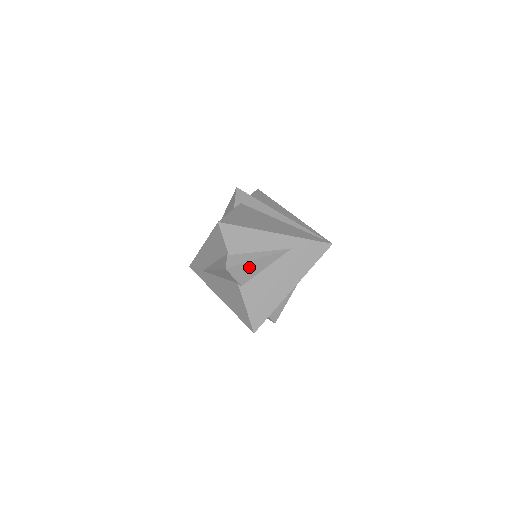
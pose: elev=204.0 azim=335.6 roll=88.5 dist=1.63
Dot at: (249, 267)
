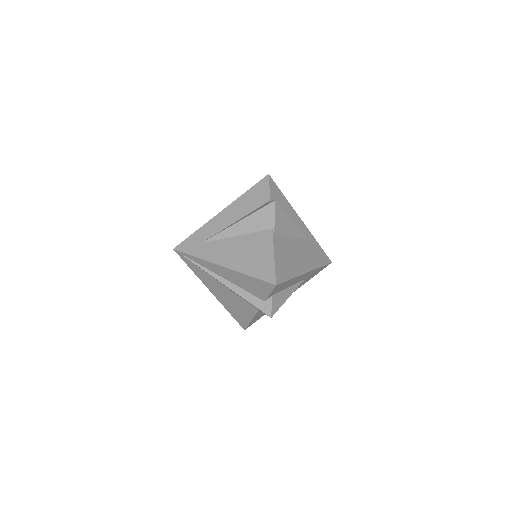
Dot at: (285, 221)
